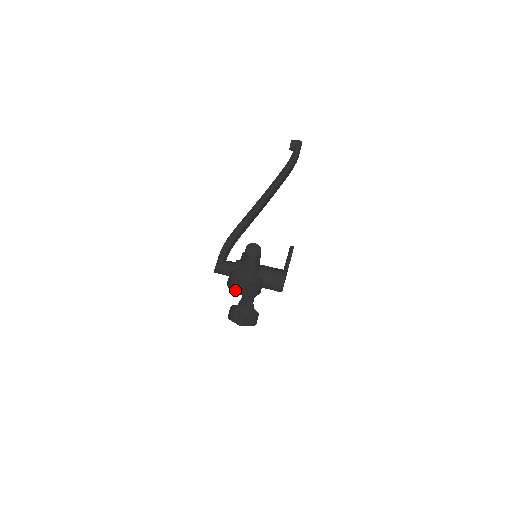
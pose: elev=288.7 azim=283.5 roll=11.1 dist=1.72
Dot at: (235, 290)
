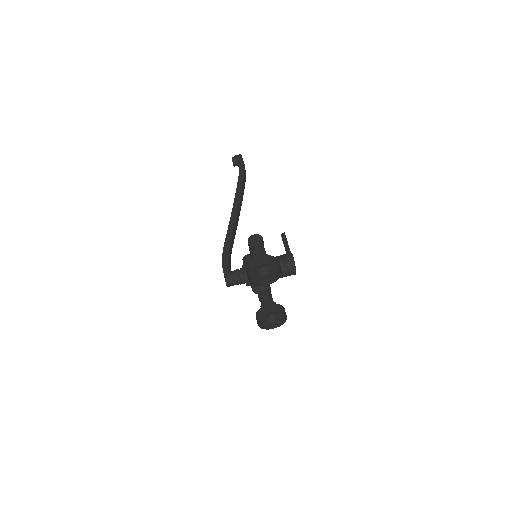
Dot at: (257, 284)
